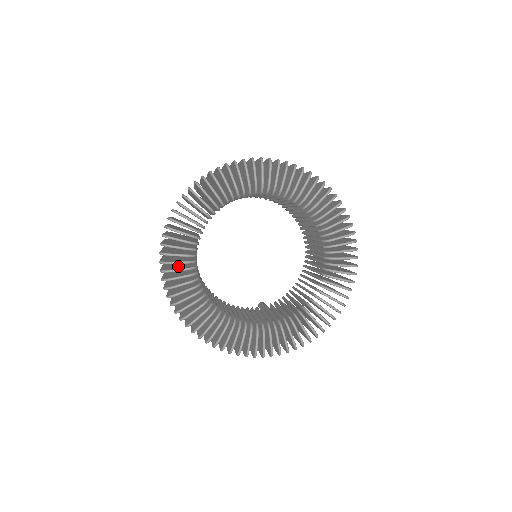
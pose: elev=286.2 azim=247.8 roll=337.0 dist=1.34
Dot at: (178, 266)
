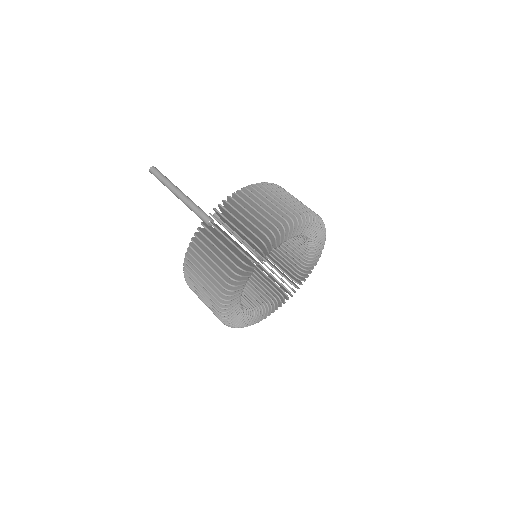
Dot at: occluded
